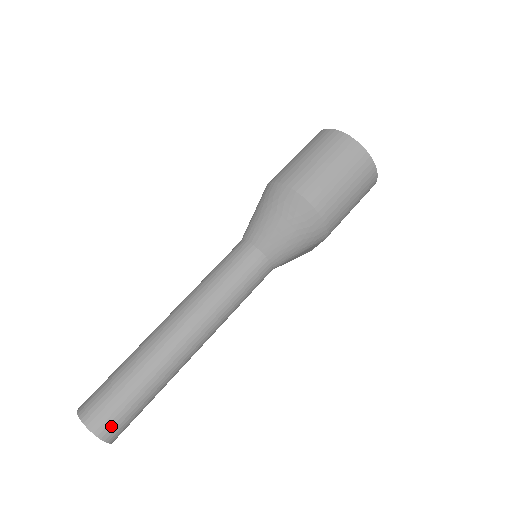
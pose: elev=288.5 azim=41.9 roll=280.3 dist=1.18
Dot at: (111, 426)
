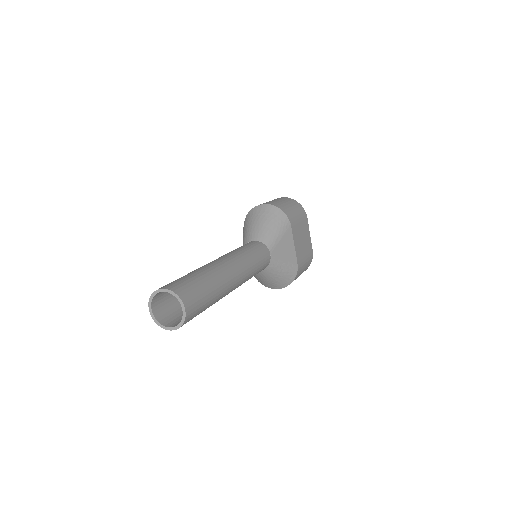
Dot at: (179, 287)
